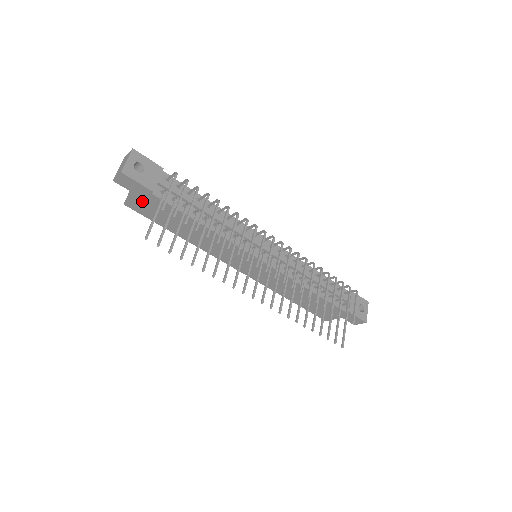
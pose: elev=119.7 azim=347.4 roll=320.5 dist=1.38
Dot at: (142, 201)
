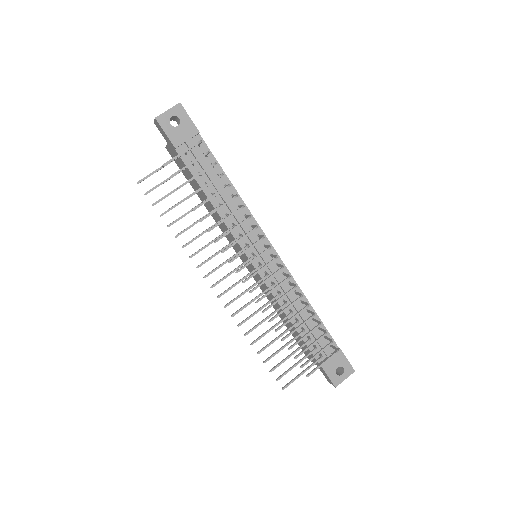
Dot at: (173, 152)
